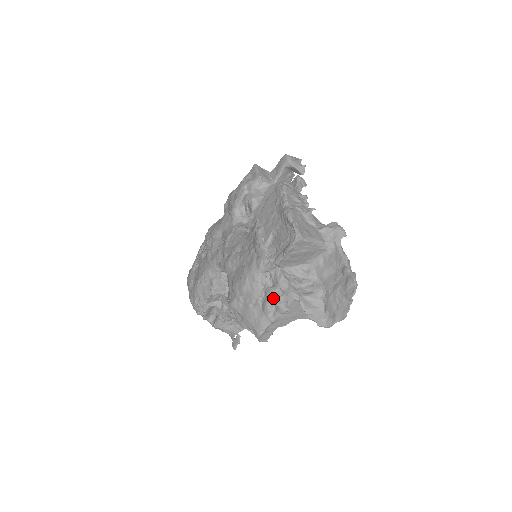
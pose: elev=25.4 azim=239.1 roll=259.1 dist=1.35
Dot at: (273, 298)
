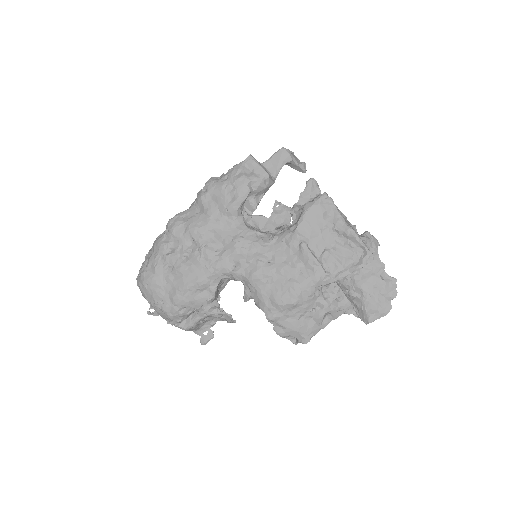
Dot at: (331, 309)
